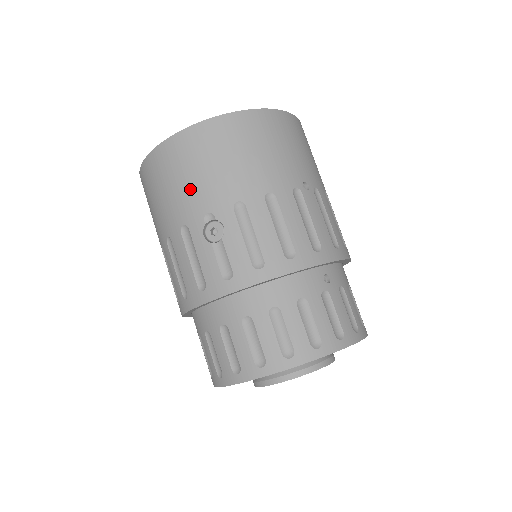
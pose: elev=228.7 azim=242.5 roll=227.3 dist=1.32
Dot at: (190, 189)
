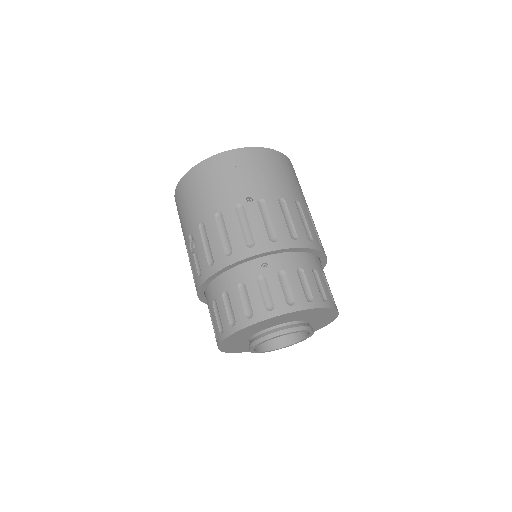
Dot at: (184, 220)
